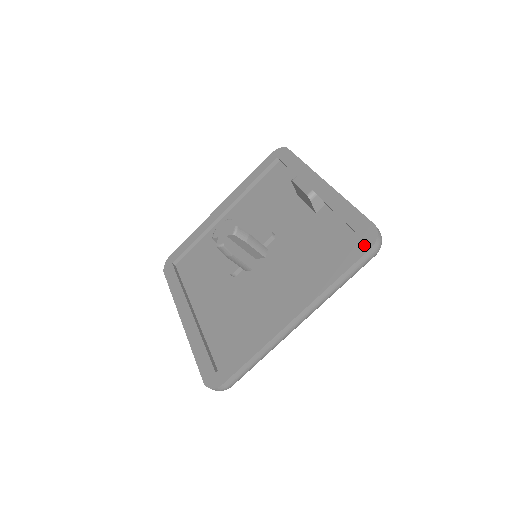
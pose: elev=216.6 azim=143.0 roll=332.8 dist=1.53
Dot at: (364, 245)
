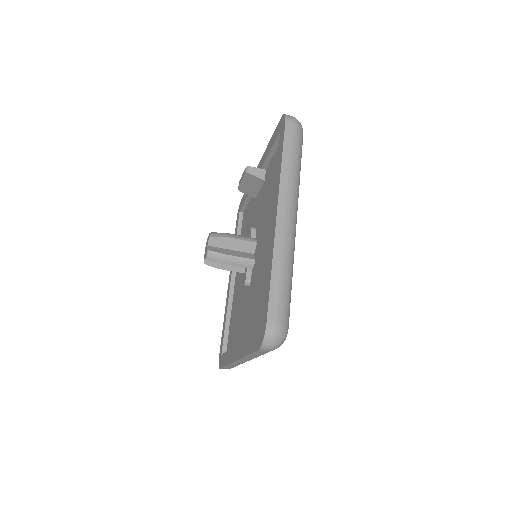
Dot at: (282, 128)
